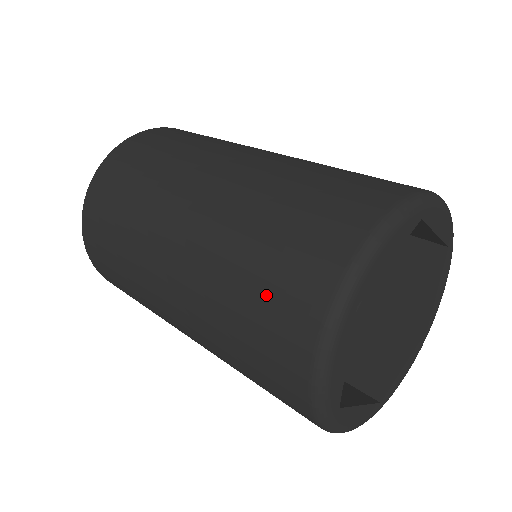
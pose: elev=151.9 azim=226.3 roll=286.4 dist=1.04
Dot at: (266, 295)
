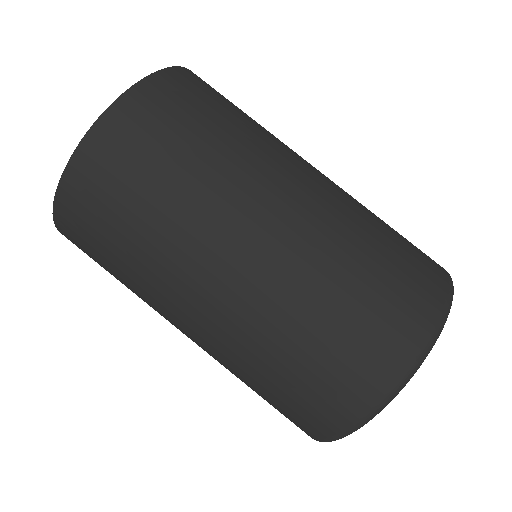
Dot at: occluded
